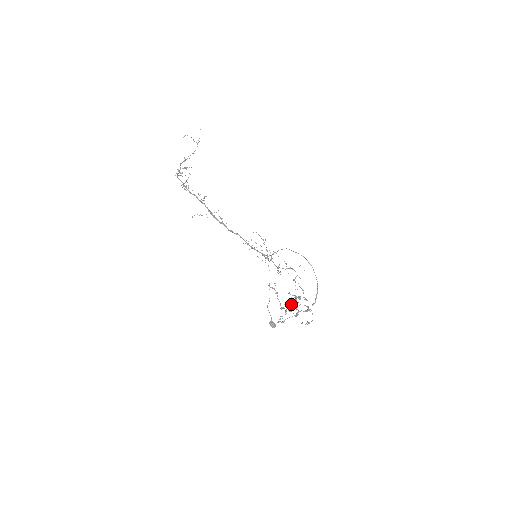
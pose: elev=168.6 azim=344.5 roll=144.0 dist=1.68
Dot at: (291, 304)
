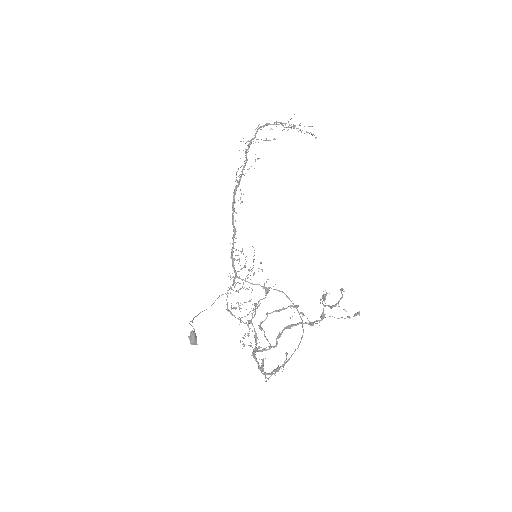
Dot at: occluded
